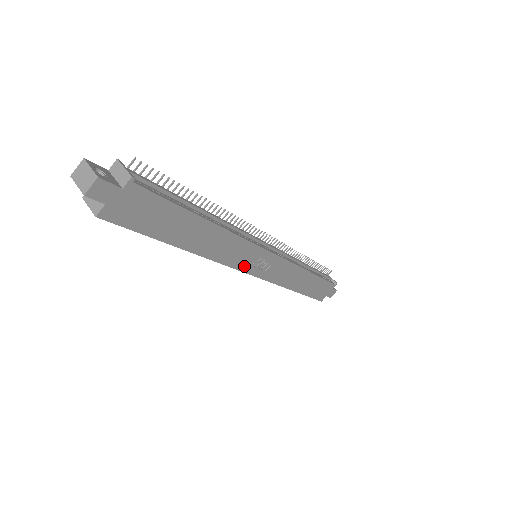
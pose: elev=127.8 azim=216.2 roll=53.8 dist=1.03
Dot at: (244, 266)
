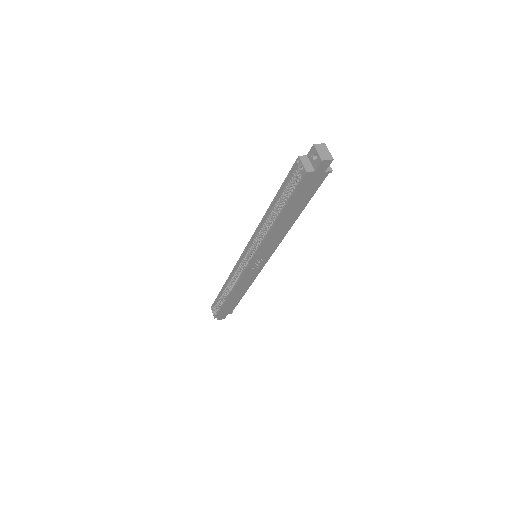
Dot at: (257, 256)
